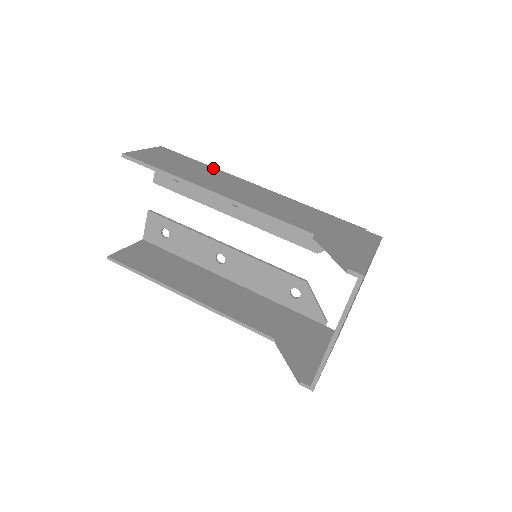
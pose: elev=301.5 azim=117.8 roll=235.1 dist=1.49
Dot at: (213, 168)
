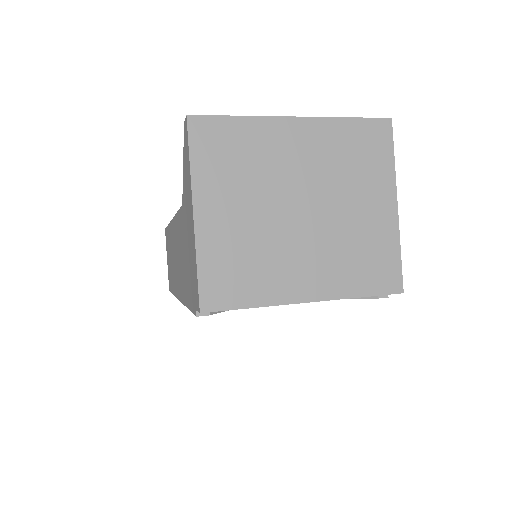
Dot at: occluded
